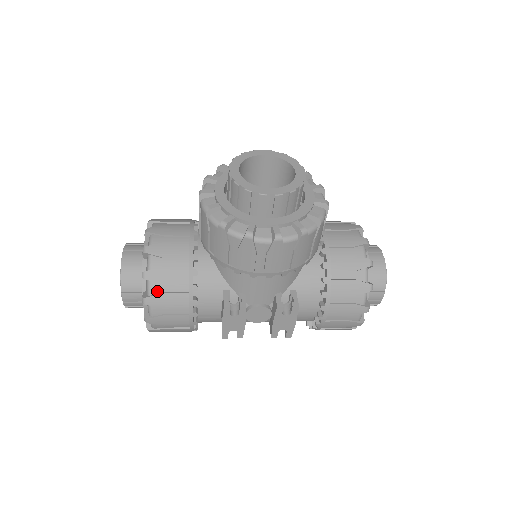
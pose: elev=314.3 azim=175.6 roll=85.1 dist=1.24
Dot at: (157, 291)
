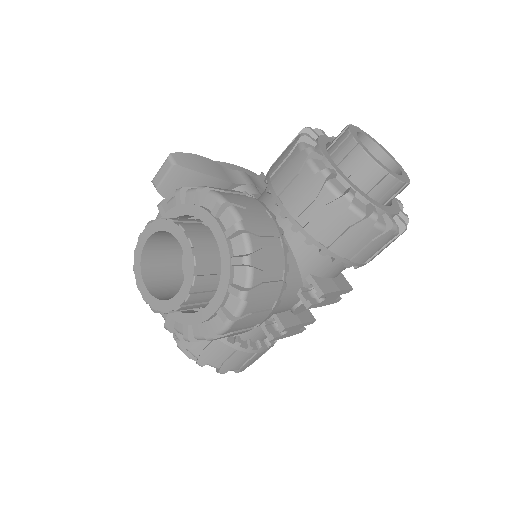
Dot at: (219, 364)
